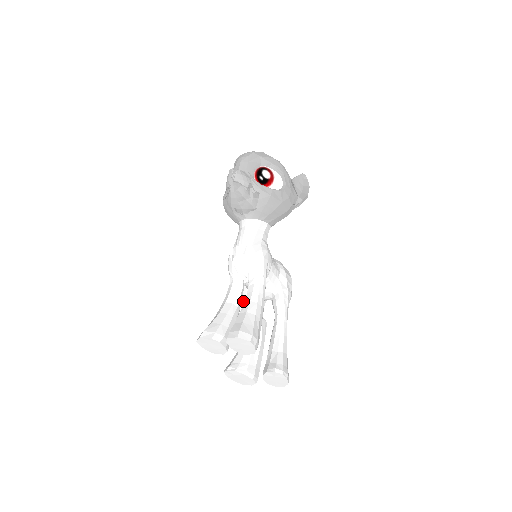
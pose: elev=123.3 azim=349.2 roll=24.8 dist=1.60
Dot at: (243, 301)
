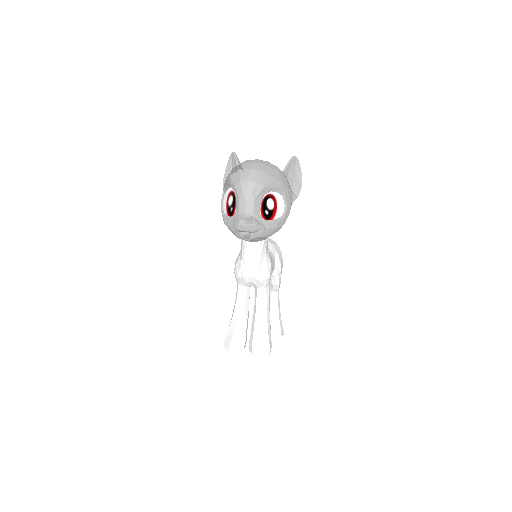
Dot at: occluded
